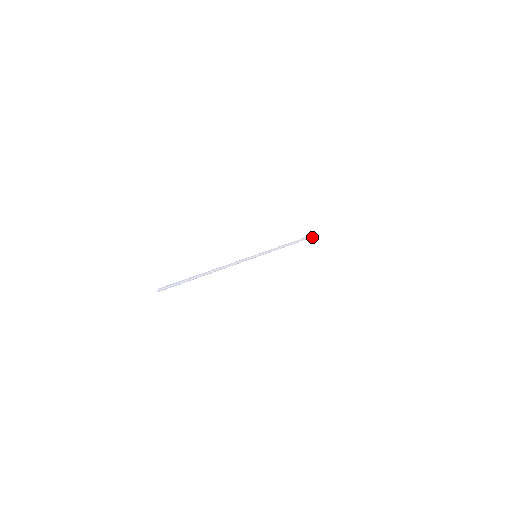
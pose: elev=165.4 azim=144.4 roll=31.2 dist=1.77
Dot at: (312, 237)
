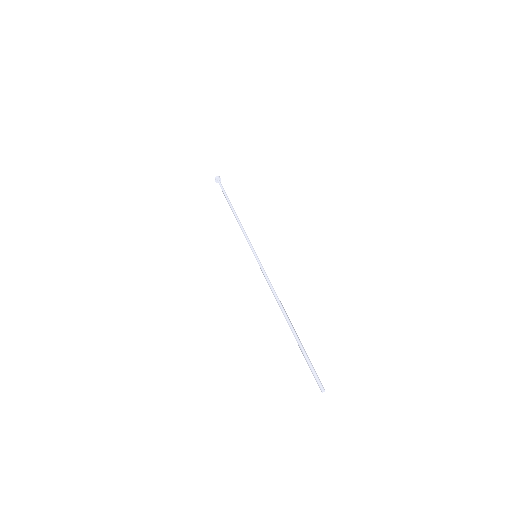
Dot at: (217, 181)
